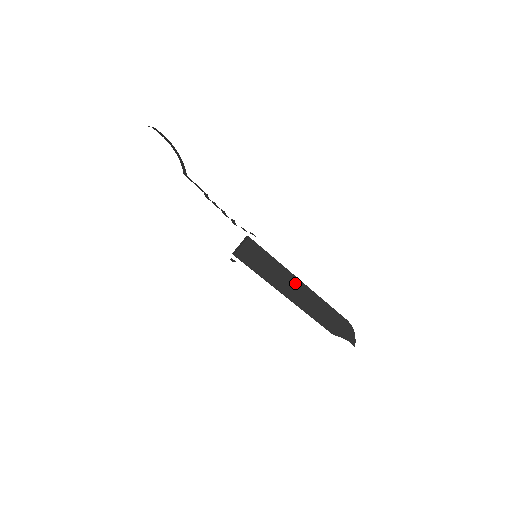
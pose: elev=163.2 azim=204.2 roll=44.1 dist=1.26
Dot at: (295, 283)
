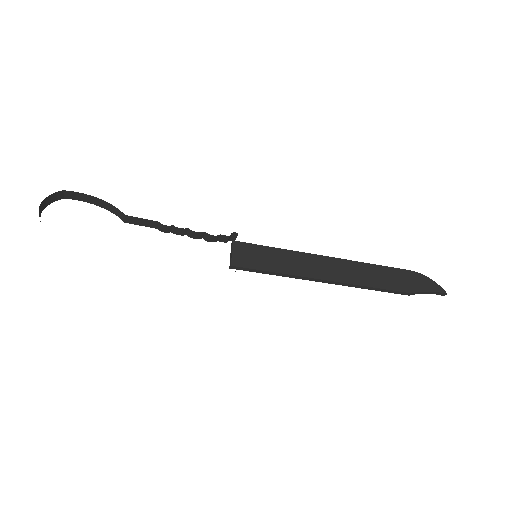
Dot at: (320, 261)
